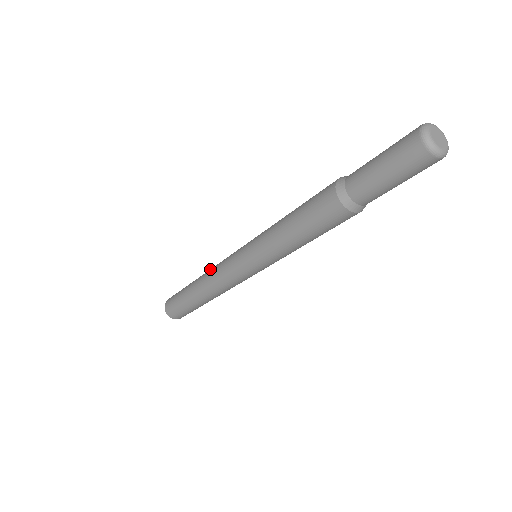
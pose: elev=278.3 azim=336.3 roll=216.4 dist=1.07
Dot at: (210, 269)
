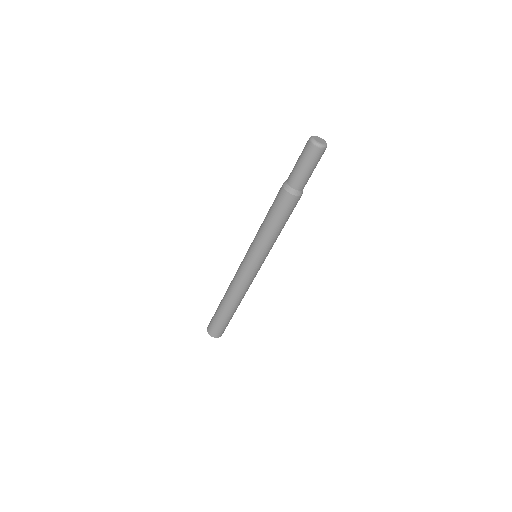
Dot at: (230, 285)
